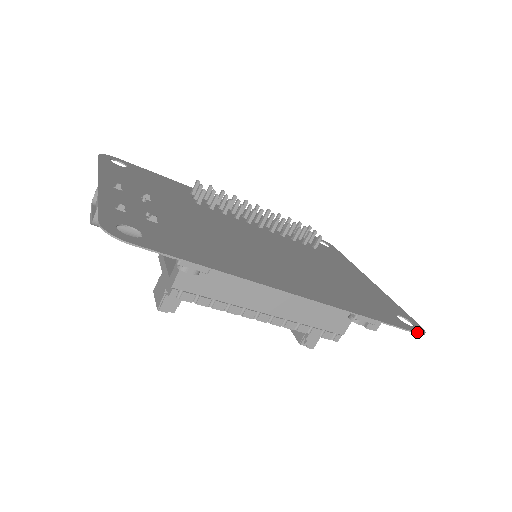
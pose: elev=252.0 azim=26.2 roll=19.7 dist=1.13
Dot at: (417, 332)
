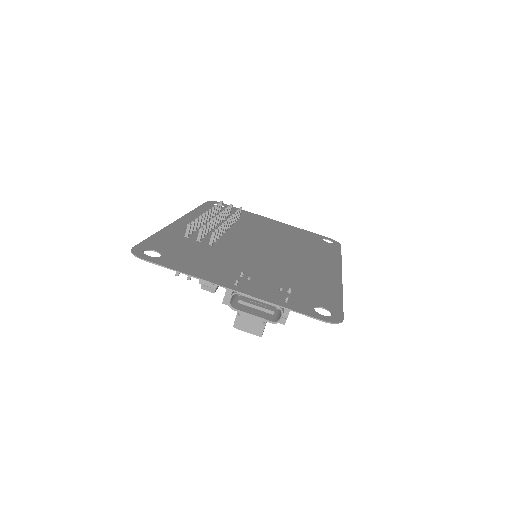
Dot at: (340, 245)
